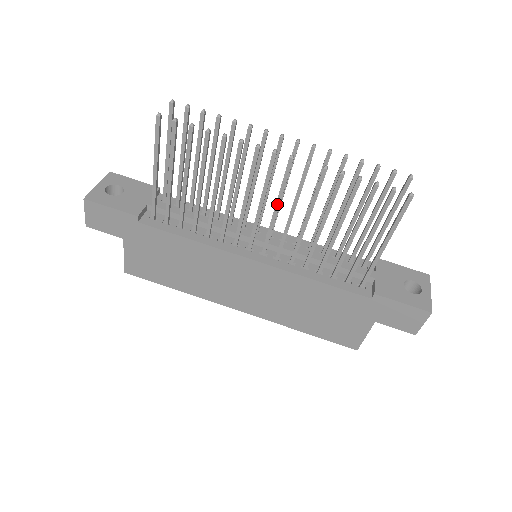
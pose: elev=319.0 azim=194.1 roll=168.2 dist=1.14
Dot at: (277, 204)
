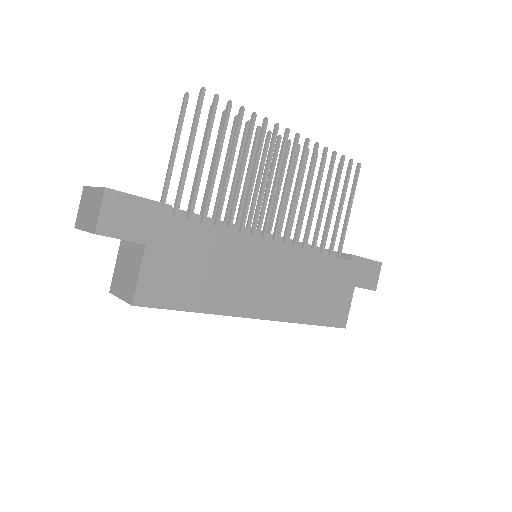
Dot at: (288, 180)
